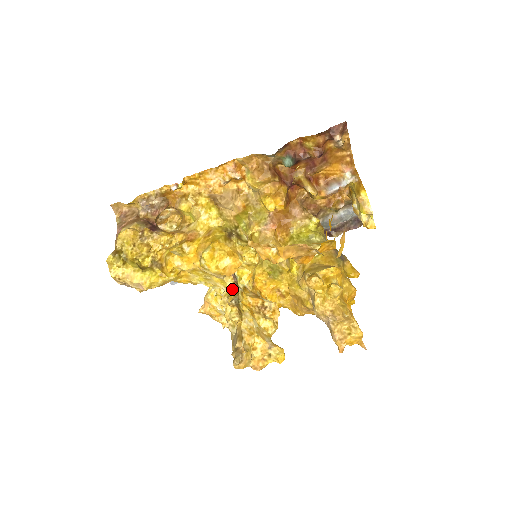
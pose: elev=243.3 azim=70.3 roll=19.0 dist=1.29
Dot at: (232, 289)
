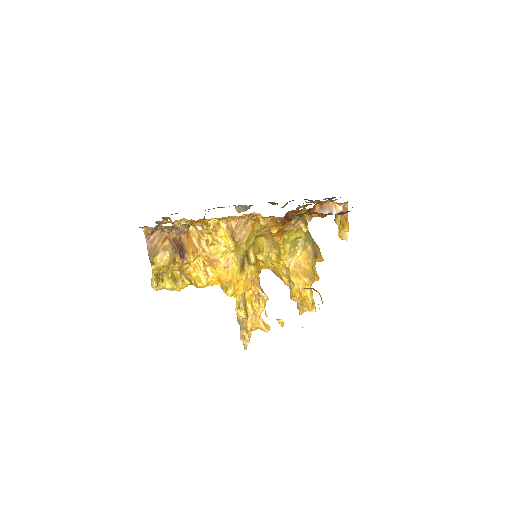
Dot at: occluded
